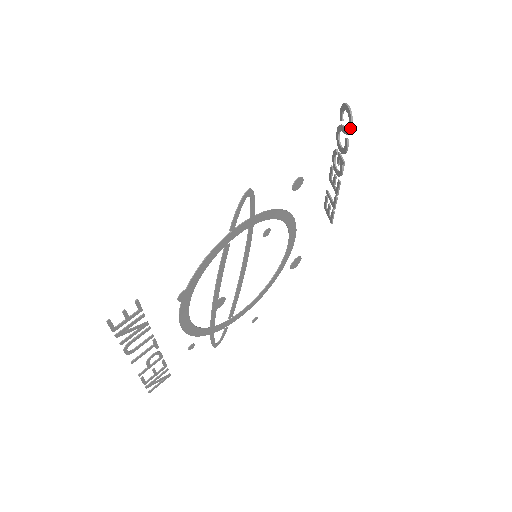
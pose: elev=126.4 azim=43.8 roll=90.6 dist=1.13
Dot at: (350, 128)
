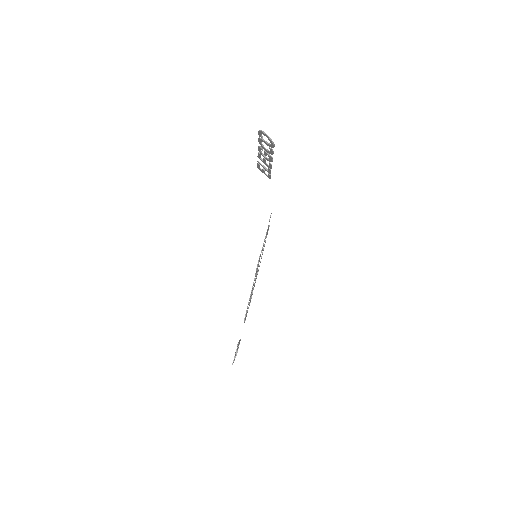
Dot at: (273, 147)
